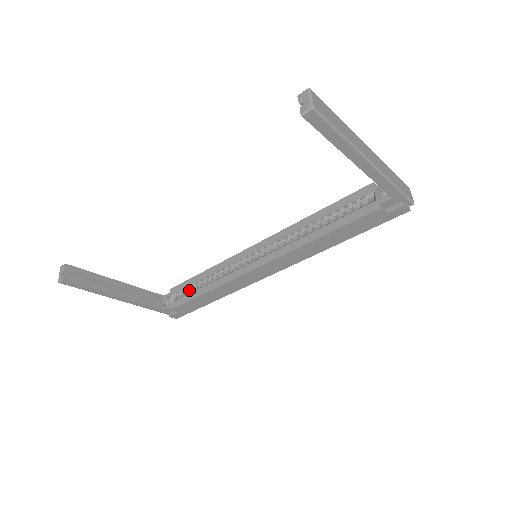
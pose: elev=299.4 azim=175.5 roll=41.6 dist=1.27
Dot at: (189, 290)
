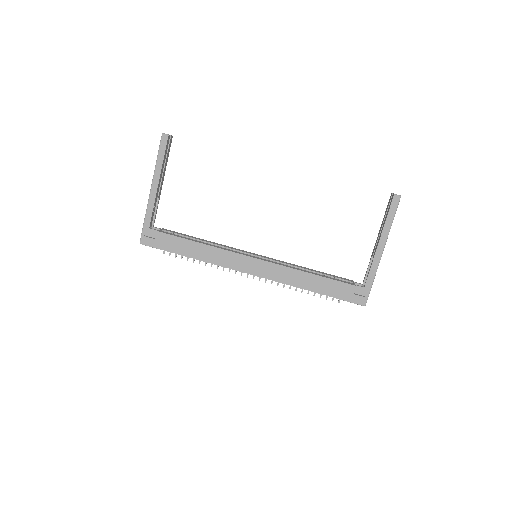
Dot at: occluded
